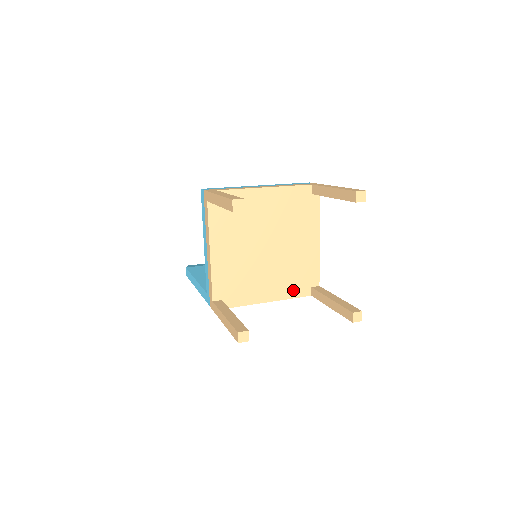
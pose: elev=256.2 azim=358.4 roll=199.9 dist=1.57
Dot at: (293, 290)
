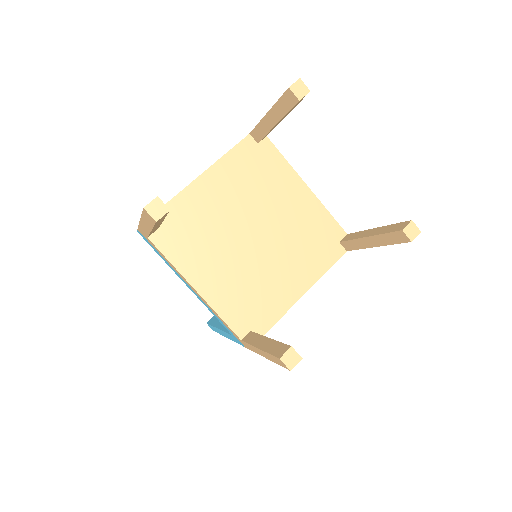
Dot at: (321, 260)
